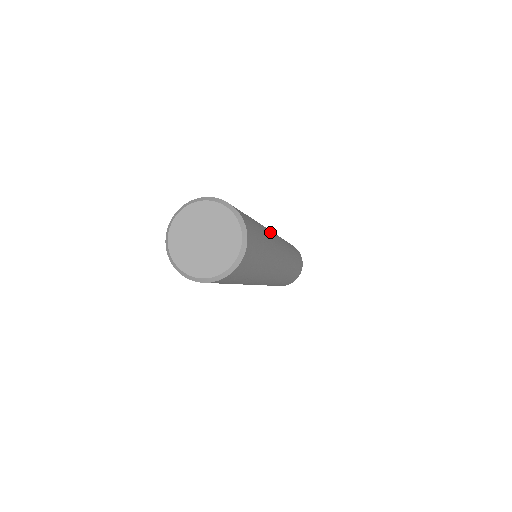
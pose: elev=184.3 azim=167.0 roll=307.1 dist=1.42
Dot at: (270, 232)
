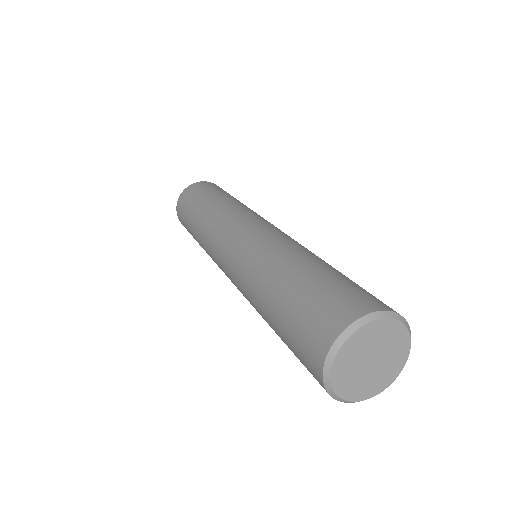
Dot at: occluded
